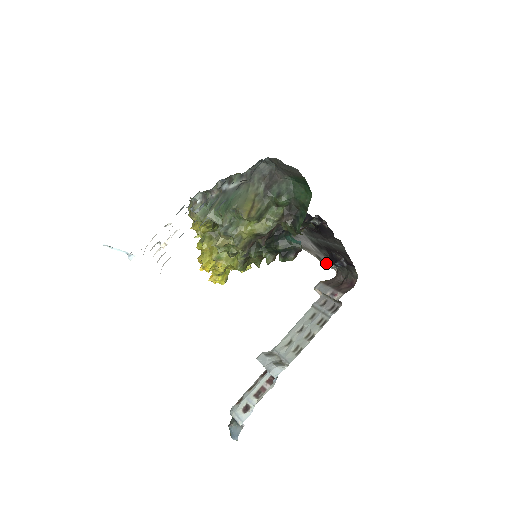
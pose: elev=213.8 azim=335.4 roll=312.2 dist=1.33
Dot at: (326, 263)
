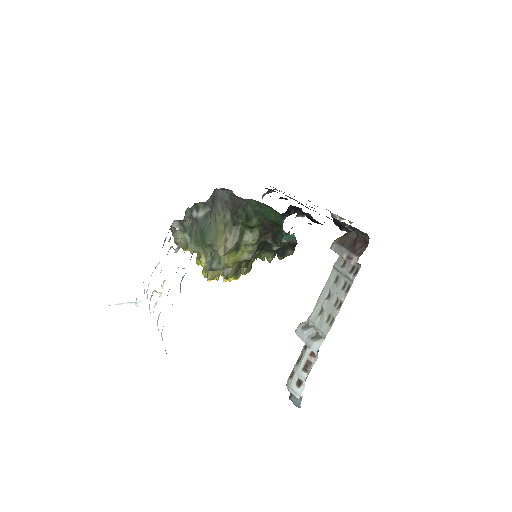
Dot at: (336, 216)
